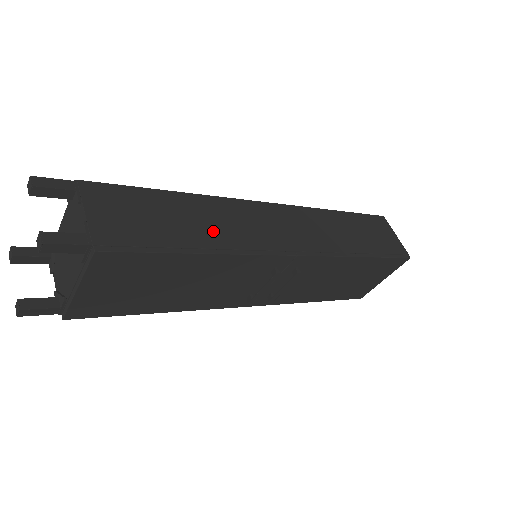
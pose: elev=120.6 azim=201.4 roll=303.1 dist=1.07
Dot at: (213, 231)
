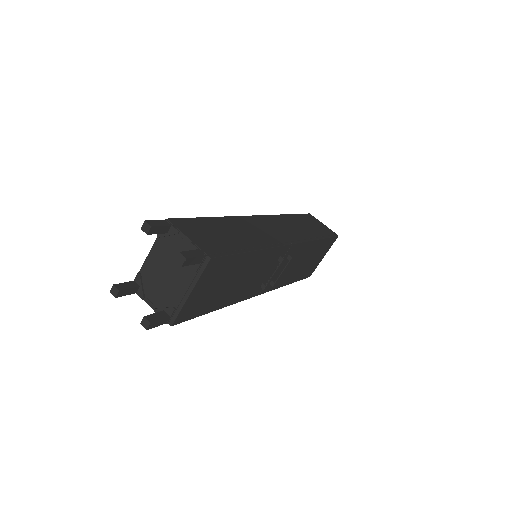
Dot at: (248, 237)
